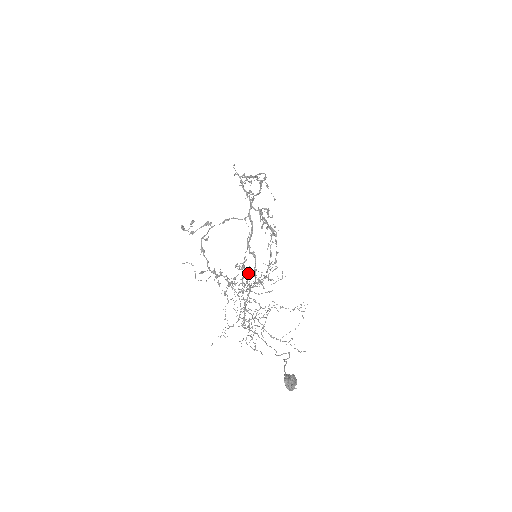
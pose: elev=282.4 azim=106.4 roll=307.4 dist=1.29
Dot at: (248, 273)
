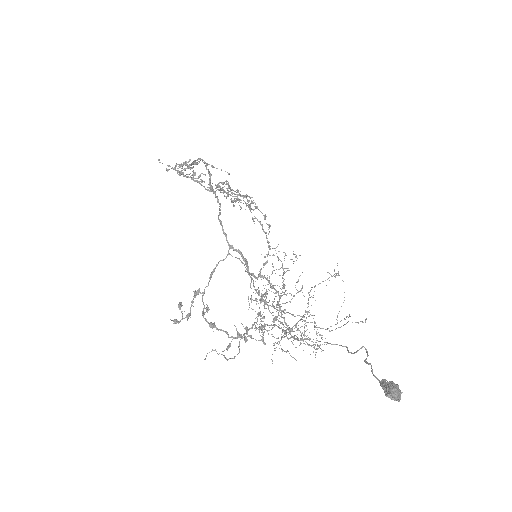
Dot at: (267, 294)
